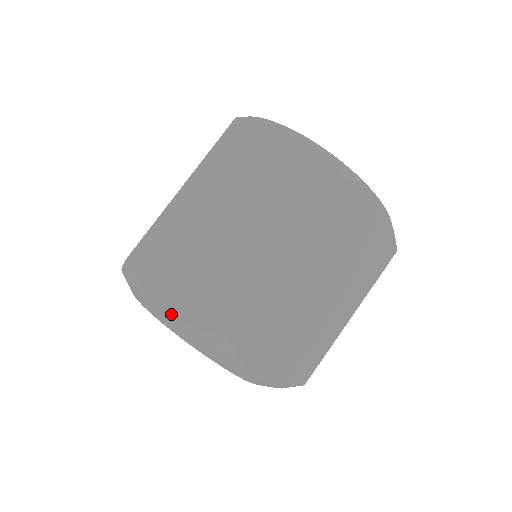
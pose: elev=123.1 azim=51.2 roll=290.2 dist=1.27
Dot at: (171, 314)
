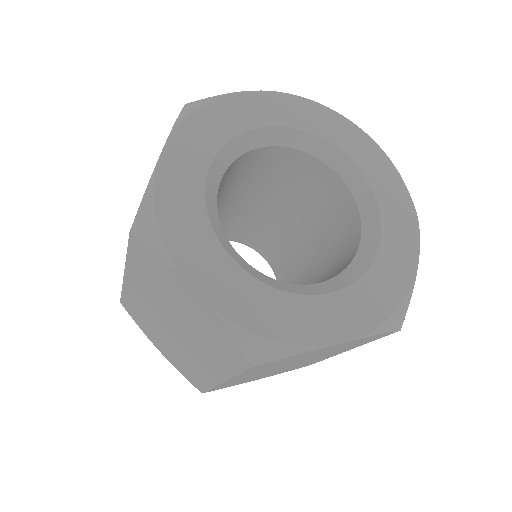
Dot at: (164, 356)
